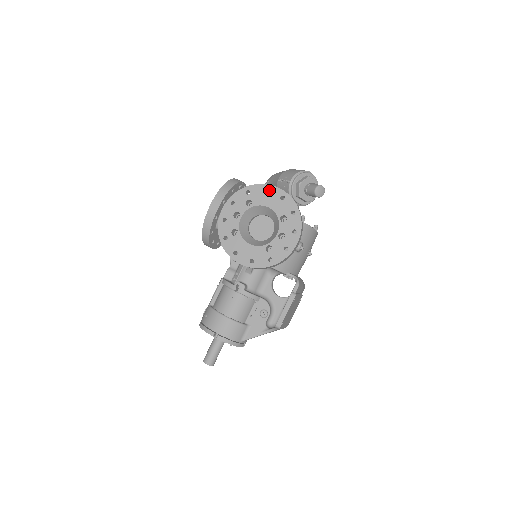
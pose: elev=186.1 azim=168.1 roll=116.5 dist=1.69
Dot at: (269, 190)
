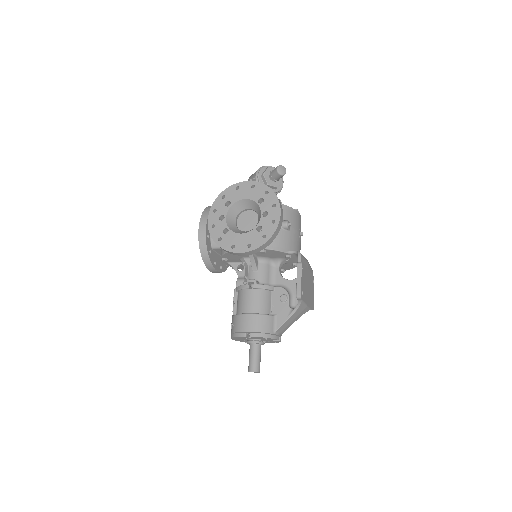
Dot at: (240, 186)
